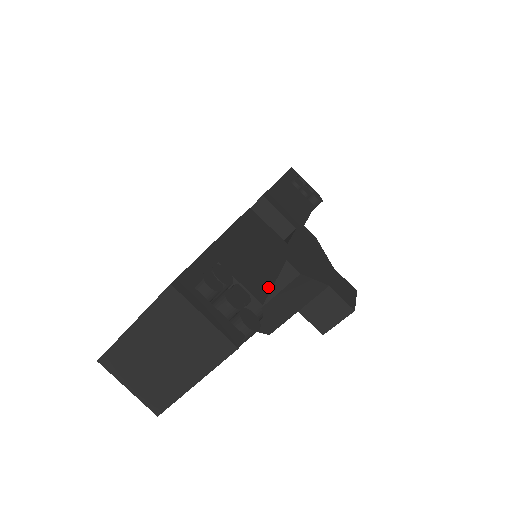
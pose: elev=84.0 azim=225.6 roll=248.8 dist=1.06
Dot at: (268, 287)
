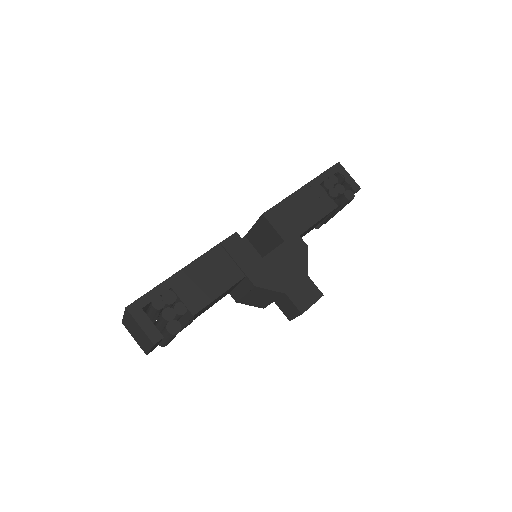
Dot at: (208, 302)
